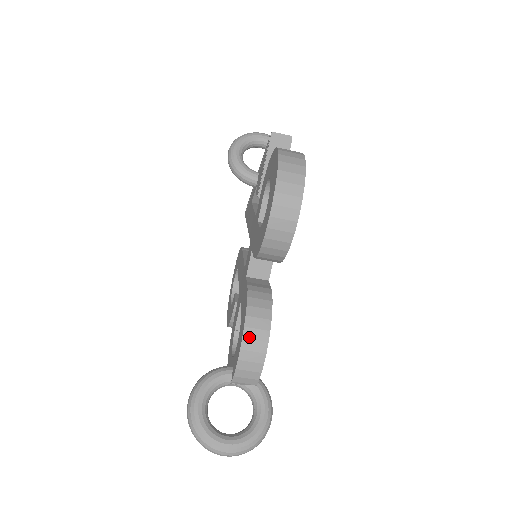
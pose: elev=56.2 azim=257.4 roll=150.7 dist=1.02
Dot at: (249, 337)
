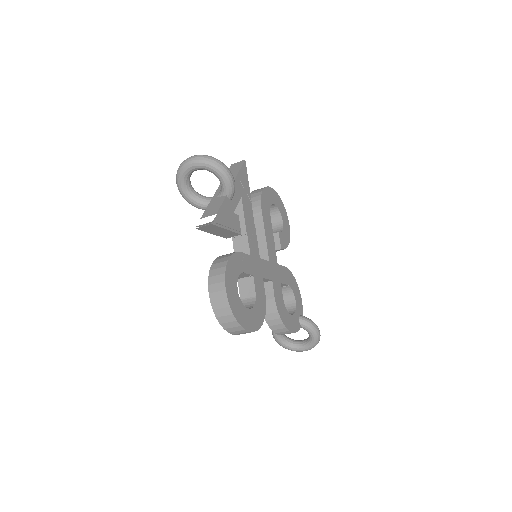
Dot at: (278, 332)
